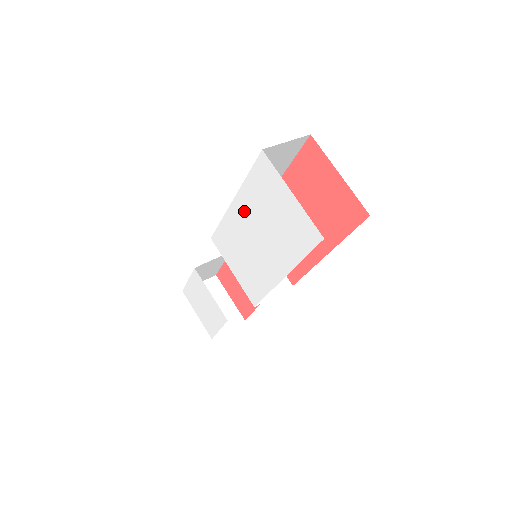
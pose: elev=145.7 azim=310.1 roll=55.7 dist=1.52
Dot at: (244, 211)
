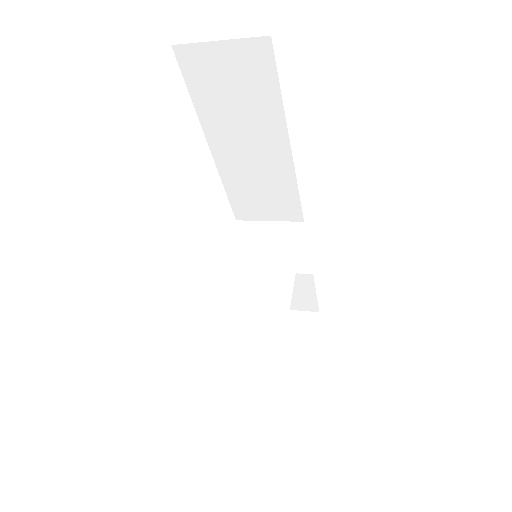
Dot at: occluded
